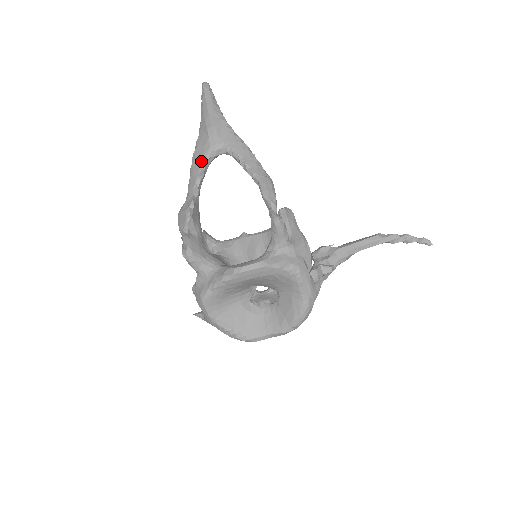
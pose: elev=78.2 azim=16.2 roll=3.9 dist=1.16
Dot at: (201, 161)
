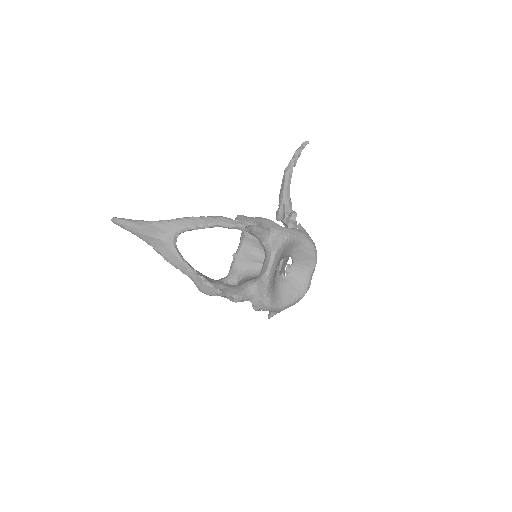
Dot at: (174, 255)
